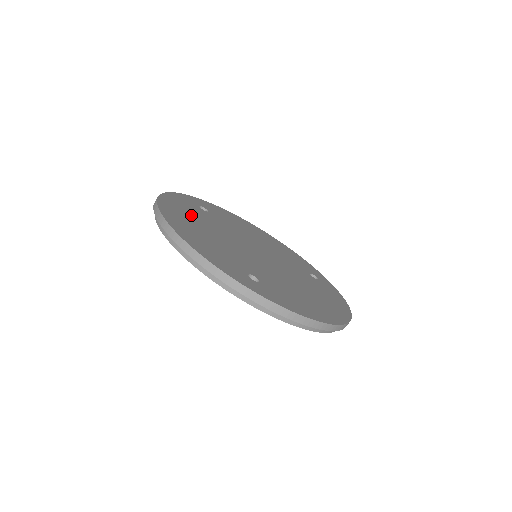
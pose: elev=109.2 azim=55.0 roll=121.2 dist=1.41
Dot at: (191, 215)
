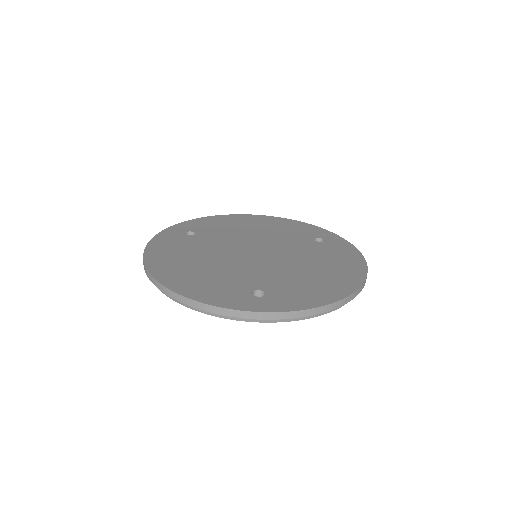
Dot at: (180, 253)
